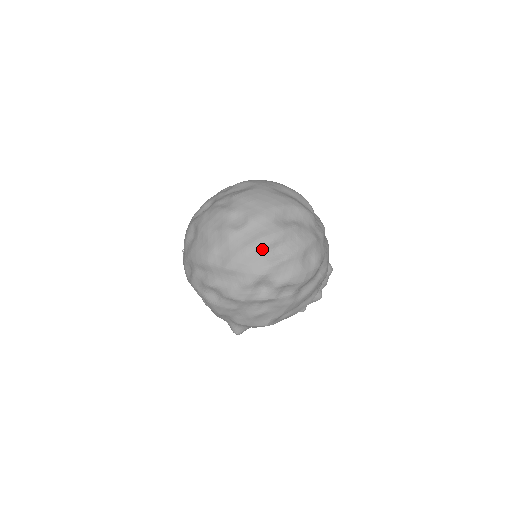
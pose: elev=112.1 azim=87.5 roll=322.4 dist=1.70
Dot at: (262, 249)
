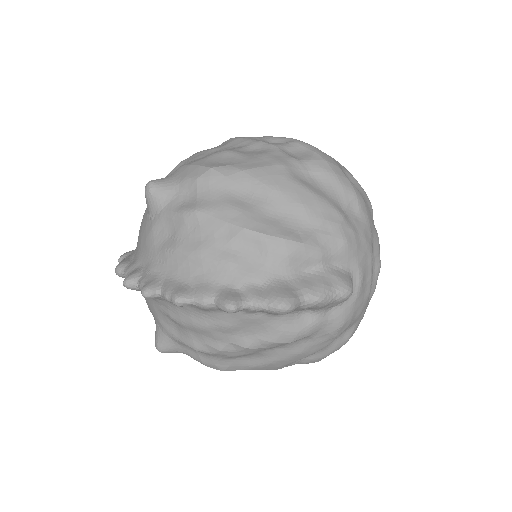
Dot at: occluded
